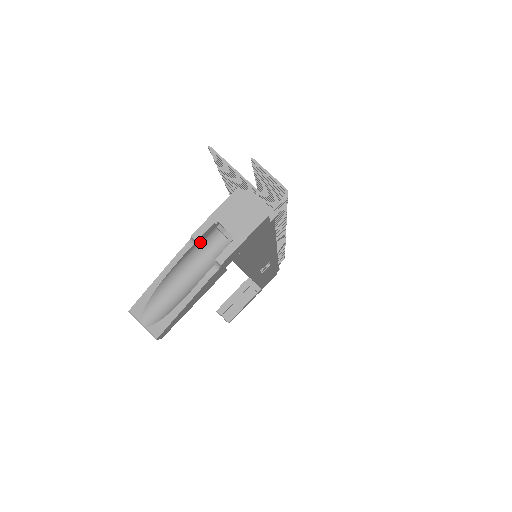
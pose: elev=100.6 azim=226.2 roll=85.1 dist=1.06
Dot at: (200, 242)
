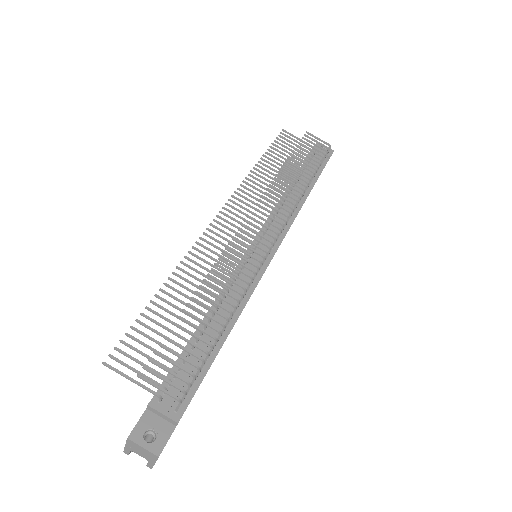
Dot at: occluded
